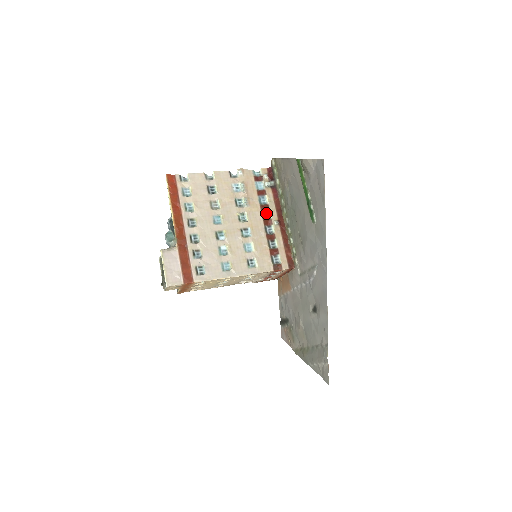
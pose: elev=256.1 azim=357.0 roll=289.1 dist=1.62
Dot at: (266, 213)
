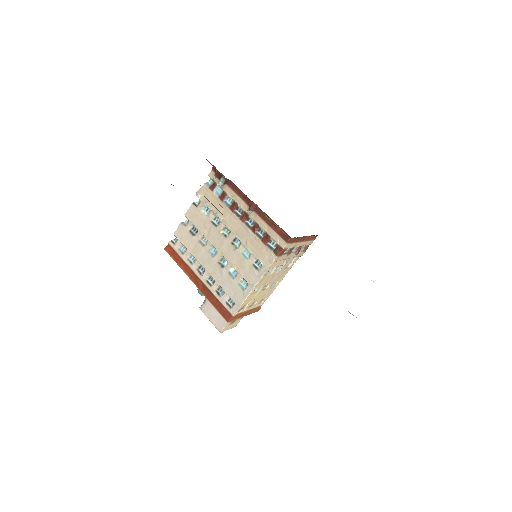
Dot at: (238, 210)
